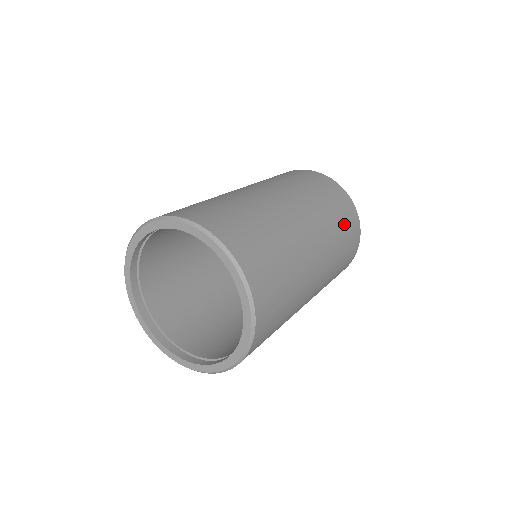
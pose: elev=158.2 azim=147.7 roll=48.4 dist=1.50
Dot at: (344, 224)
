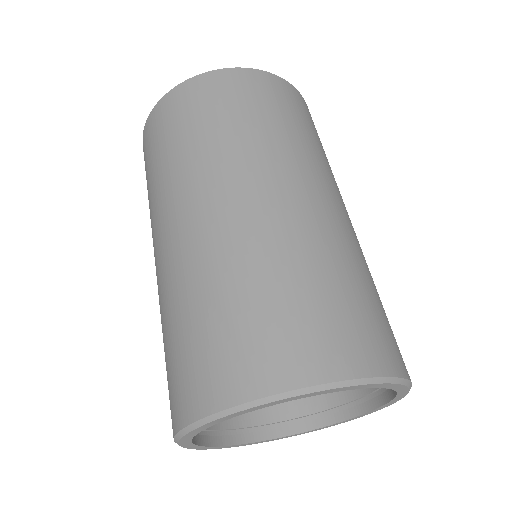
Dot at: occluded
